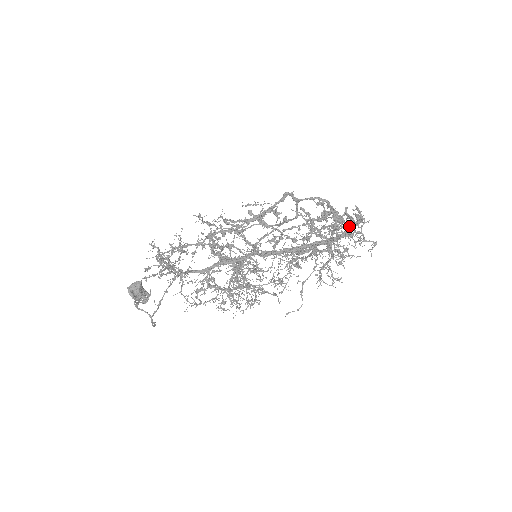
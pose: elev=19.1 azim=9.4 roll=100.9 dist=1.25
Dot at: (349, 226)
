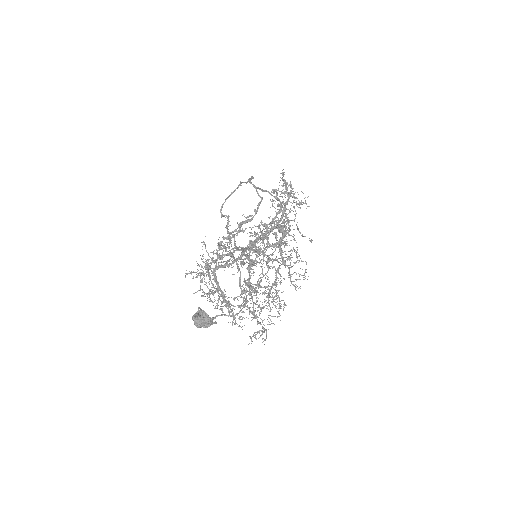
Dot at: occluded
